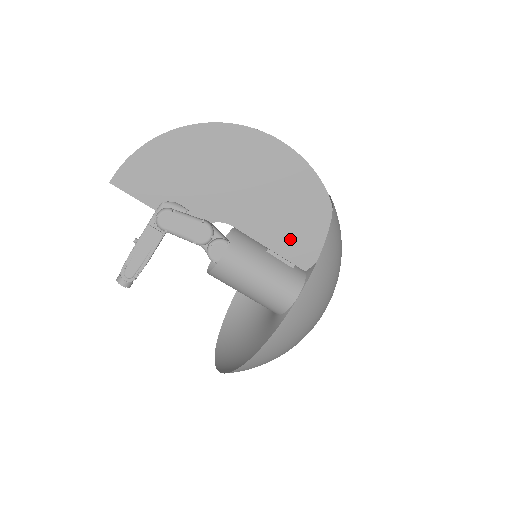
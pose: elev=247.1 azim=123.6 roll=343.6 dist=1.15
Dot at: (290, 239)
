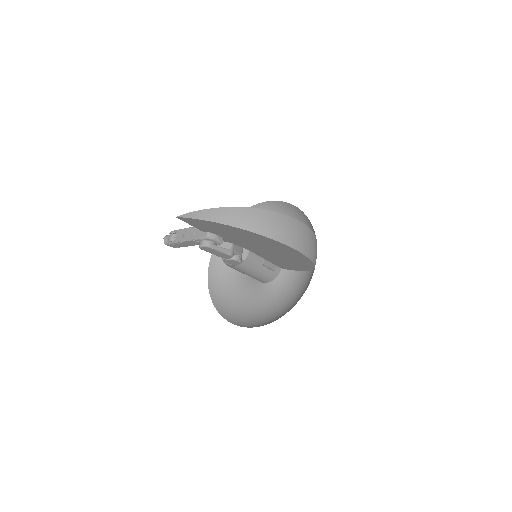
Dot at: (280, 263)
